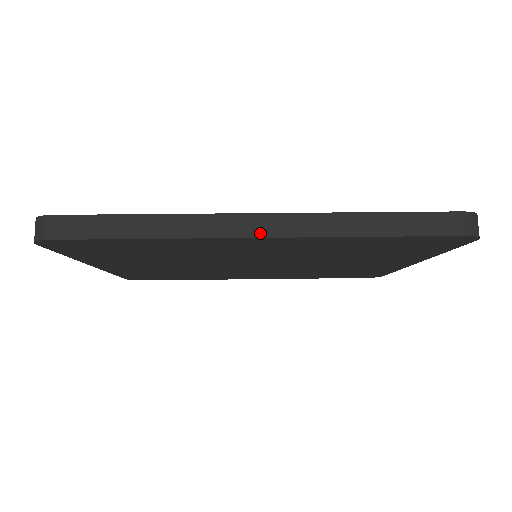
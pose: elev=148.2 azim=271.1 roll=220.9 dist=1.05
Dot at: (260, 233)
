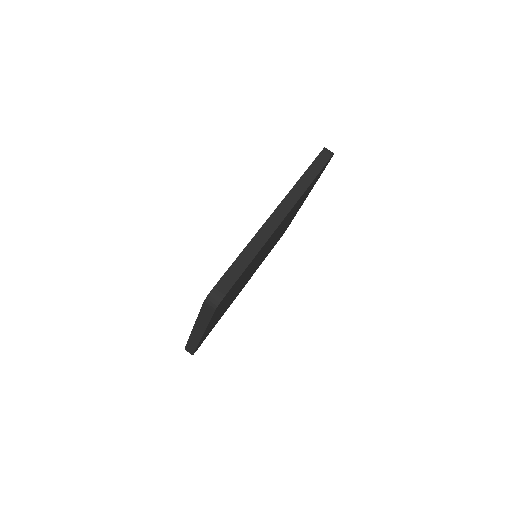
Dot at: (283, 216)
